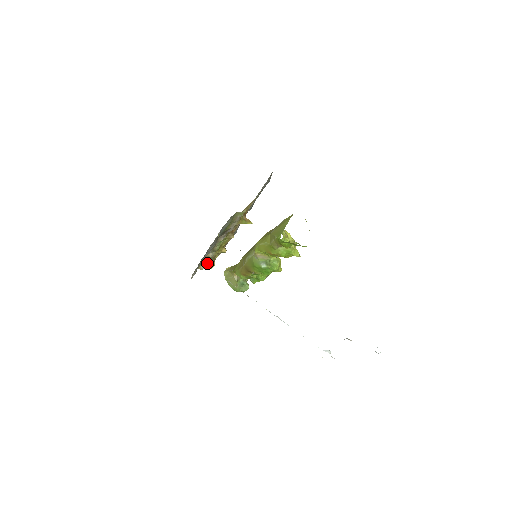
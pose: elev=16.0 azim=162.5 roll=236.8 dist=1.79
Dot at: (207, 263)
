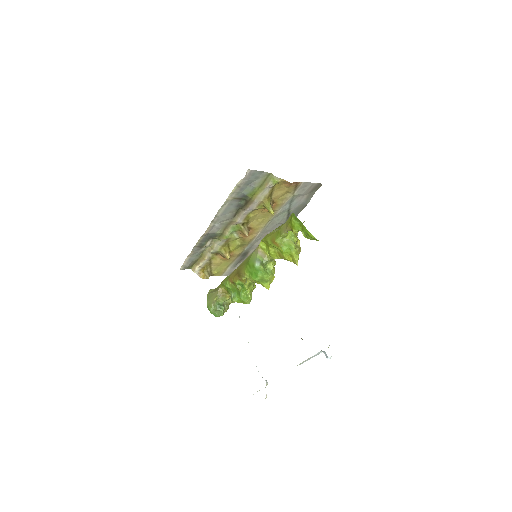
Dot at: (203, 269)
